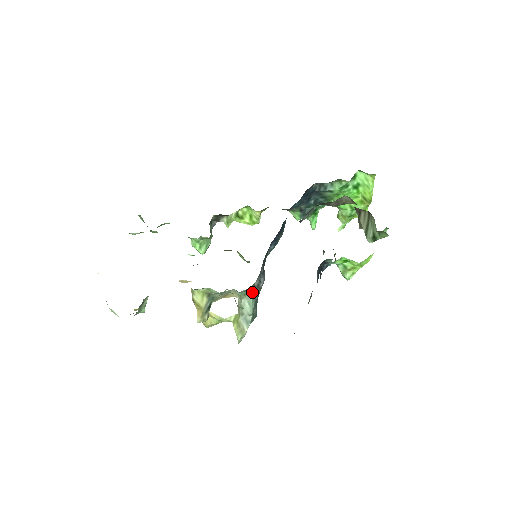
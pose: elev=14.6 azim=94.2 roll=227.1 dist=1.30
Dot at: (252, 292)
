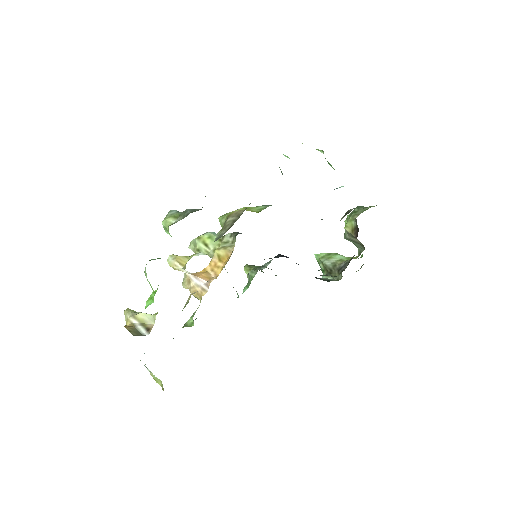
Dot at: occluded
